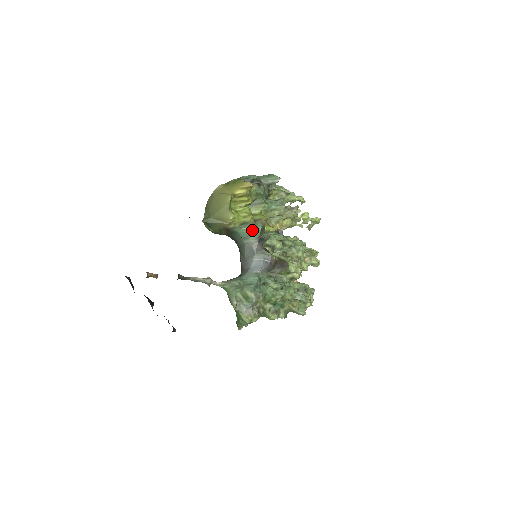
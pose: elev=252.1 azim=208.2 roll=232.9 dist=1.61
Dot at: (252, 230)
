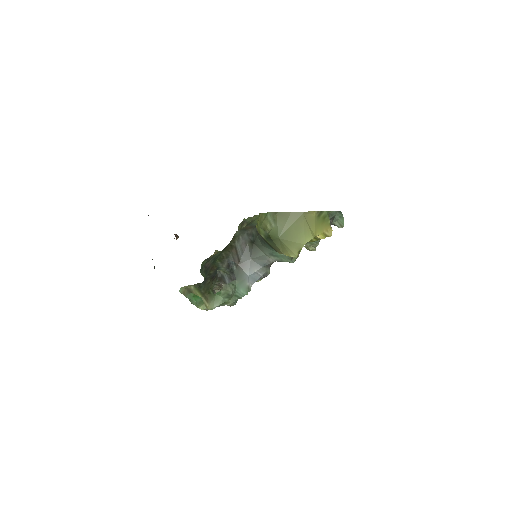
Dot at: (285, 258)
